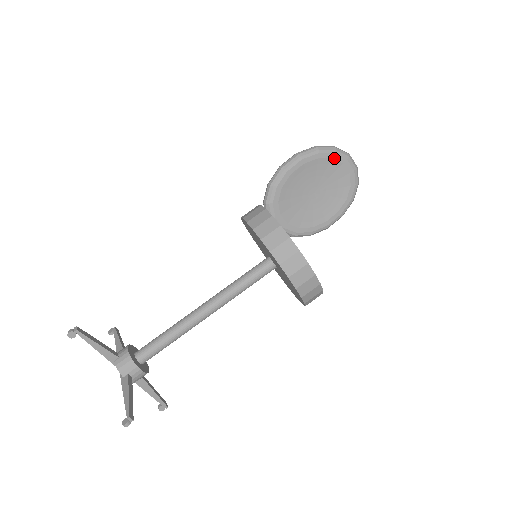
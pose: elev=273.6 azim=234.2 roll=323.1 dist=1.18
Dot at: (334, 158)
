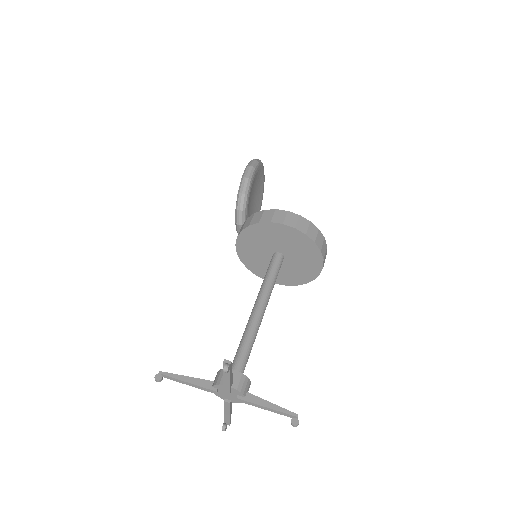
Dot at: (262, 169)
